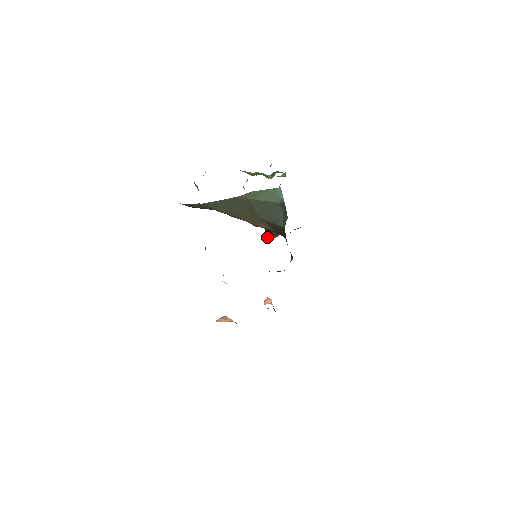
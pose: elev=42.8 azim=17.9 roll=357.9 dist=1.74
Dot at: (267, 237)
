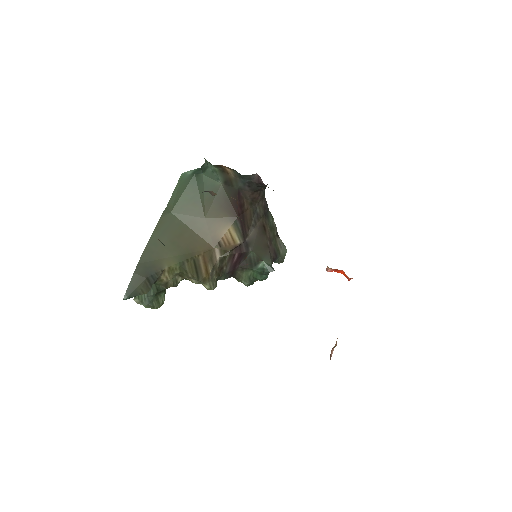
Dot at: (264, 271)
